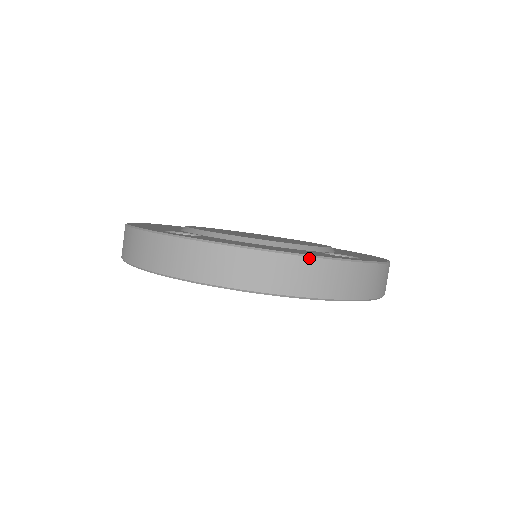
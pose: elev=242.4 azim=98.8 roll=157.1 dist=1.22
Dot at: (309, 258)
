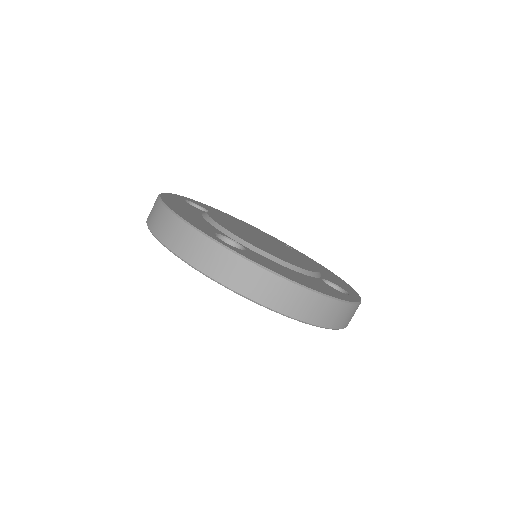
Dot at: (335, 300)
